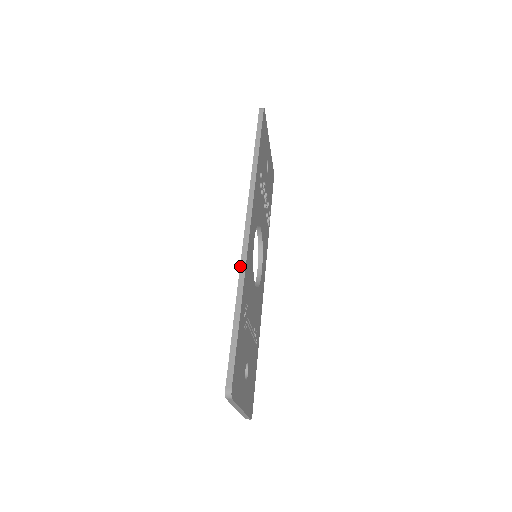
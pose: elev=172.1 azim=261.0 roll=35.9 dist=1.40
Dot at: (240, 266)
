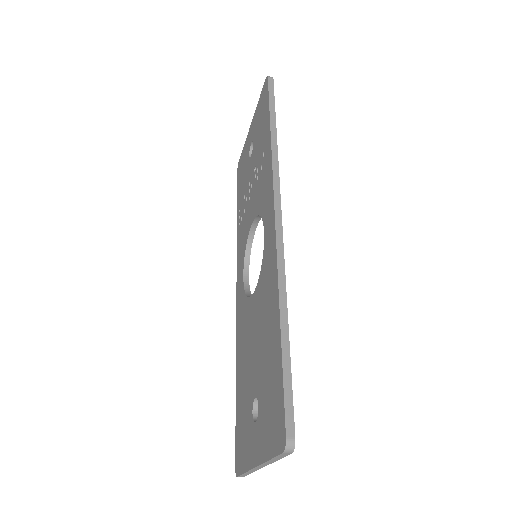
Dot at: (277, 262)
